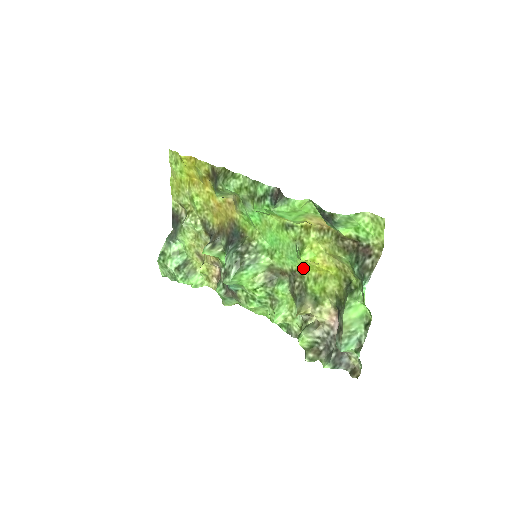
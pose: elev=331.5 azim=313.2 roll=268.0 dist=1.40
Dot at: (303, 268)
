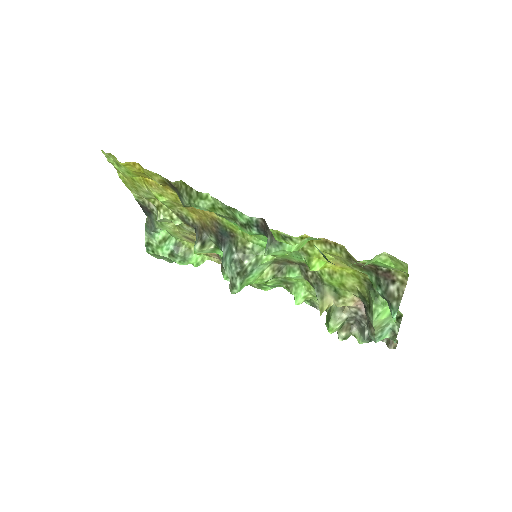
Dot at: occluded
